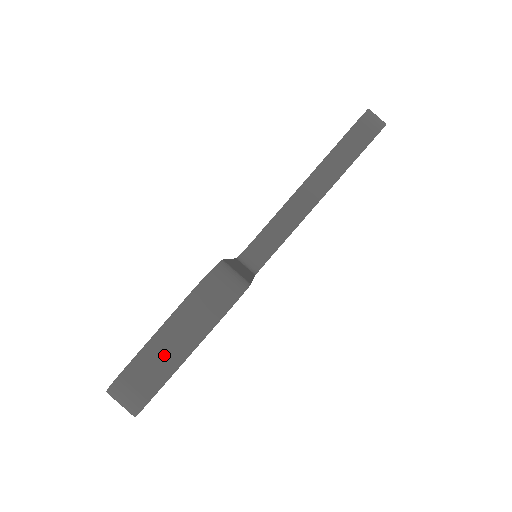
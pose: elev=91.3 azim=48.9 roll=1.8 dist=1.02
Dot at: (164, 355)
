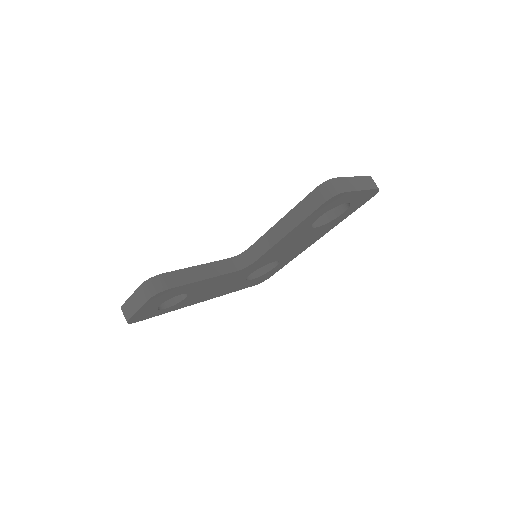
Dot at: (132, 306)
